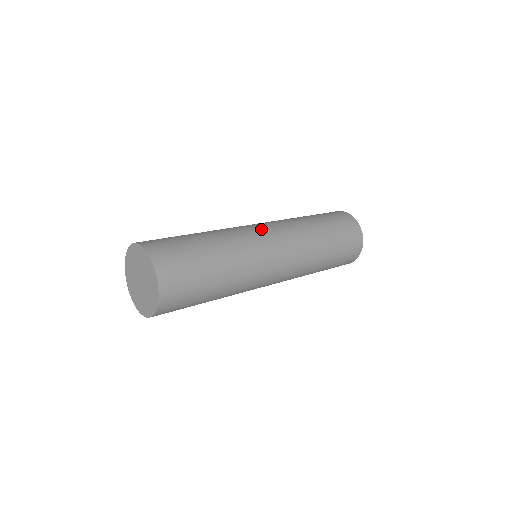
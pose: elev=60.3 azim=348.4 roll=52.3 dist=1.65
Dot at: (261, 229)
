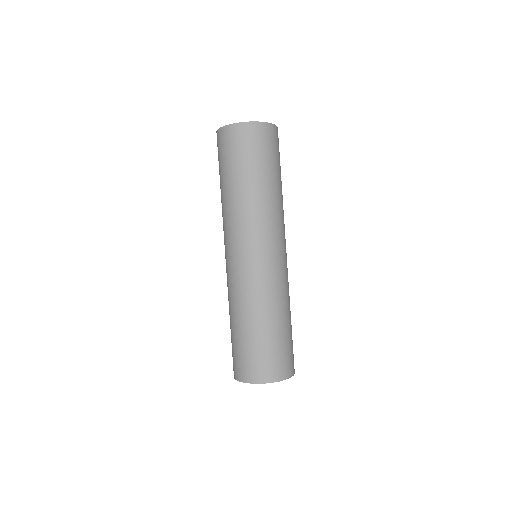
Dot at: (283, 258)
